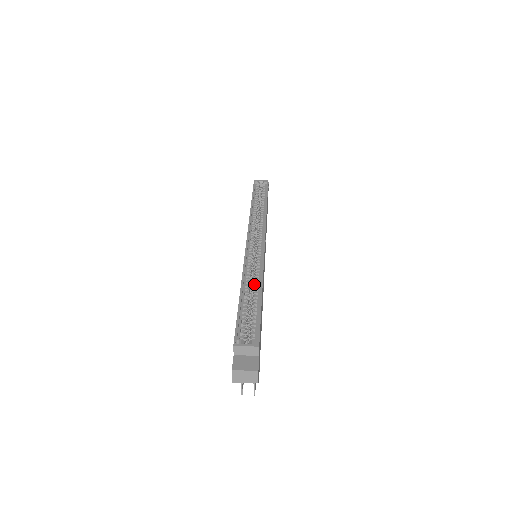
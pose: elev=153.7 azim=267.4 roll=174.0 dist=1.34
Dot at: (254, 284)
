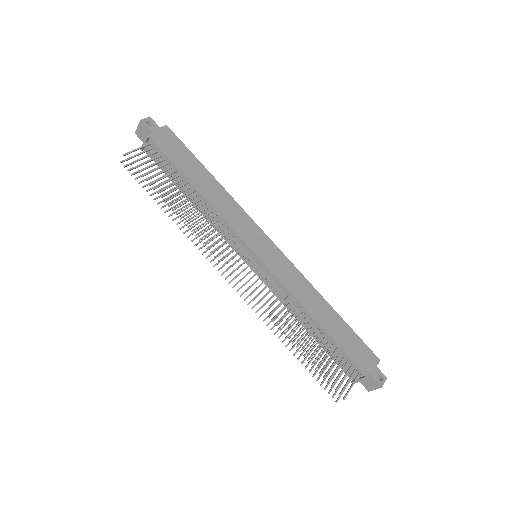
Dot at: occluded
